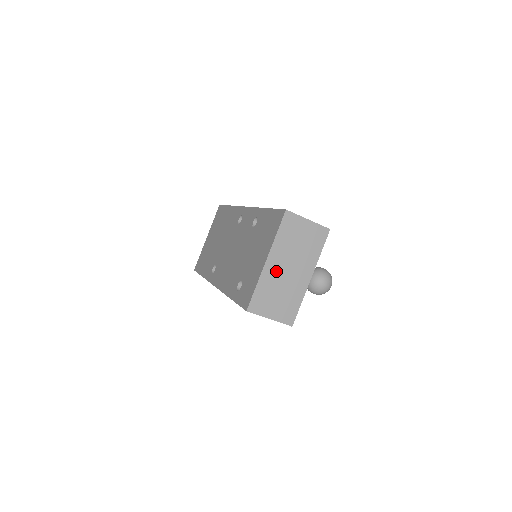
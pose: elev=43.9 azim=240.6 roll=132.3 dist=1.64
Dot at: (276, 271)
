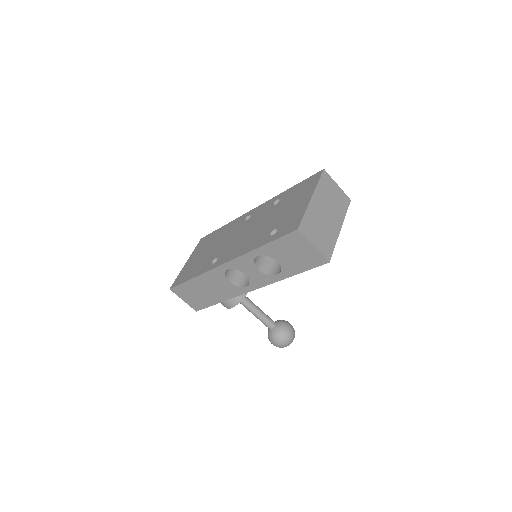
Dot at: (318, 209)
